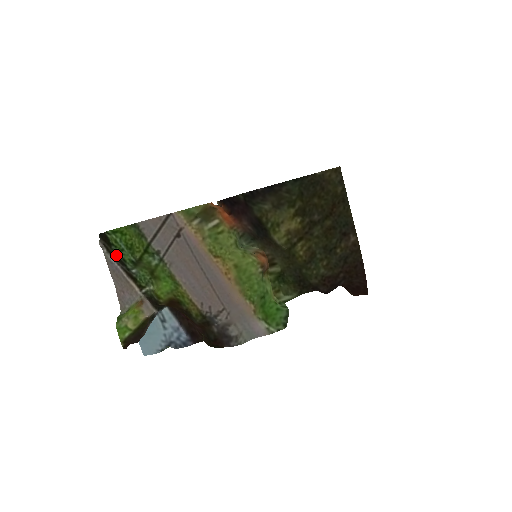
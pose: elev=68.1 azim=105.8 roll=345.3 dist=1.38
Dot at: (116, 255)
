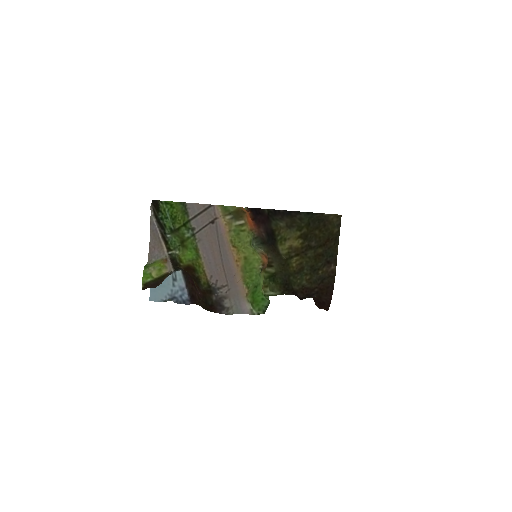
Dot at: (160, 220)
